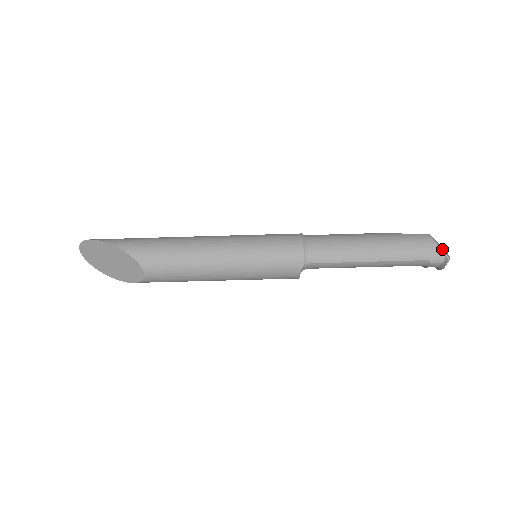
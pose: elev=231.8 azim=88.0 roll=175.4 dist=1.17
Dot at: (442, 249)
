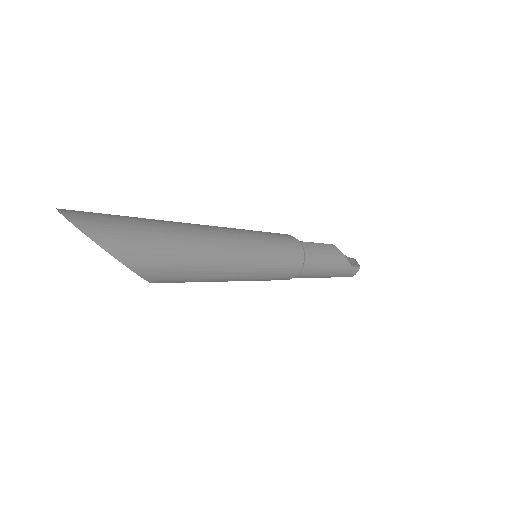
Dot at: occluded
